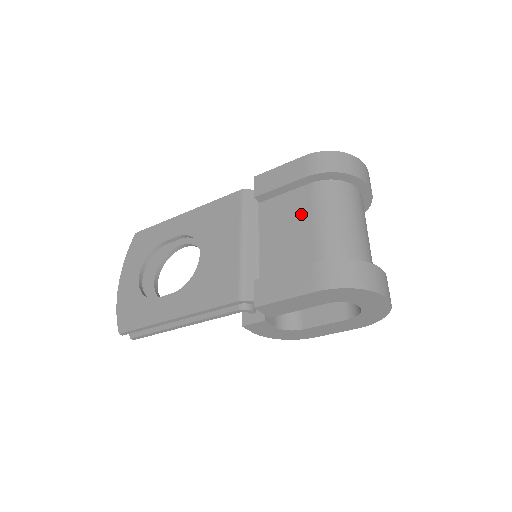
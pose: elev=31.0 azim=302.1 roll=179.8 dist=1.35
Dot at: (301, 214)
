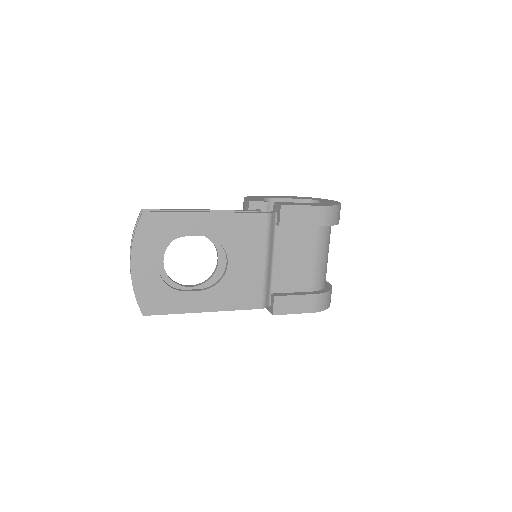
Dot at: (307, 249)
